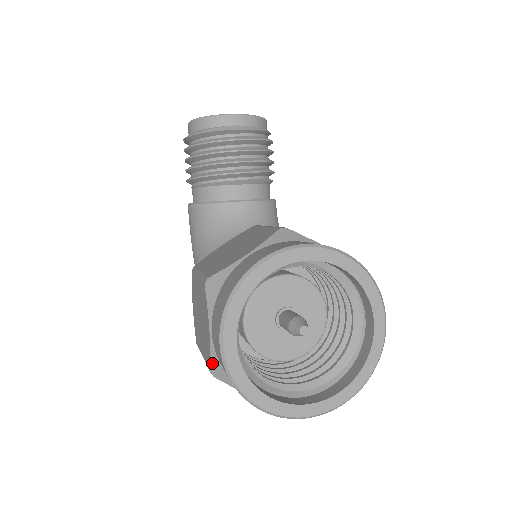
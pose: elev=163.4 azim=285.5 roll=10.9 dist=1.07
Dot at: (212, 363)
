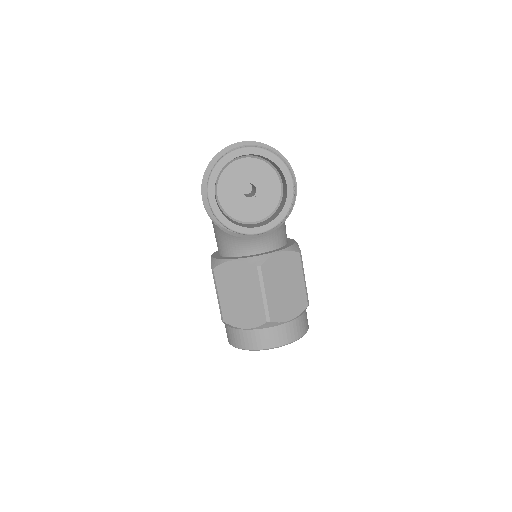
Dot at: occluded
